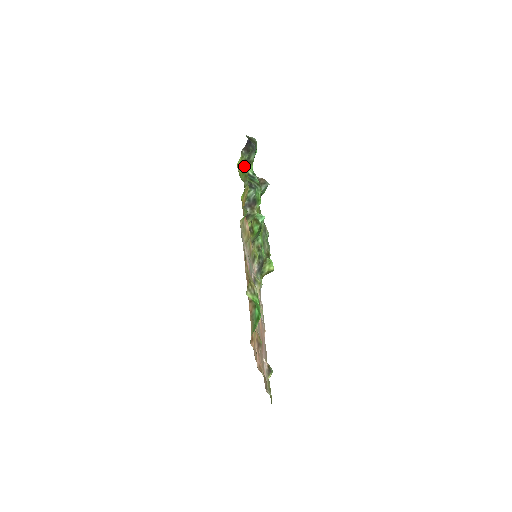
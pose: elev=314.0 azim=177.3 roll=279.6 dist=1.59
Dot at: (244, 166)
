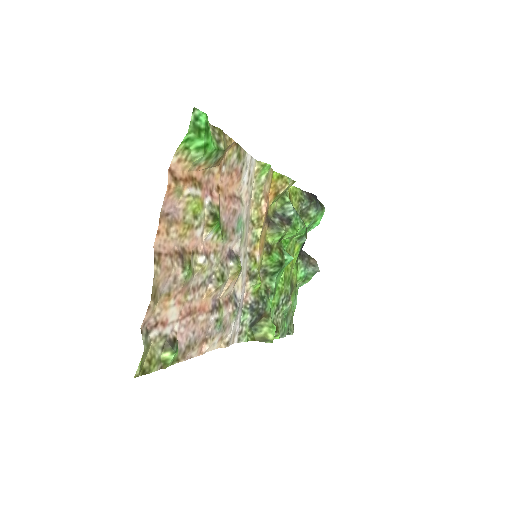
Dot at: (298, 203)
